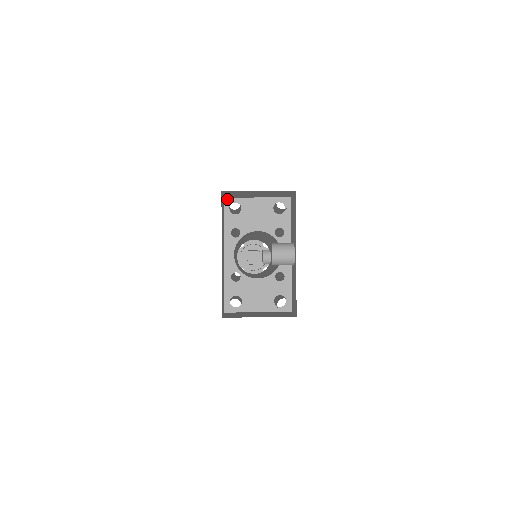
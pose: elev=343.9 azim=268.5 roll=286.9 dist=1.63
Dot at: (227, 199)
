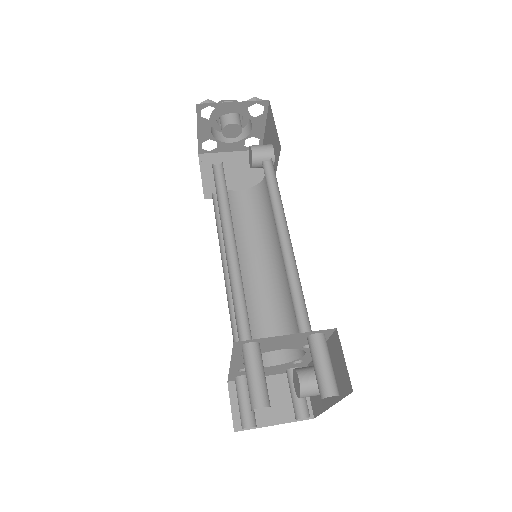
Dot at: (239, 342)
